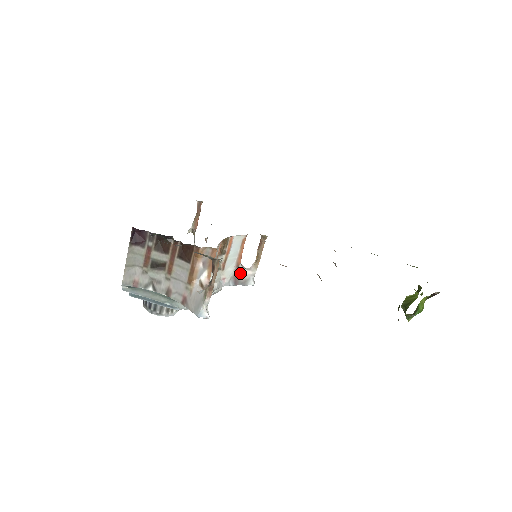
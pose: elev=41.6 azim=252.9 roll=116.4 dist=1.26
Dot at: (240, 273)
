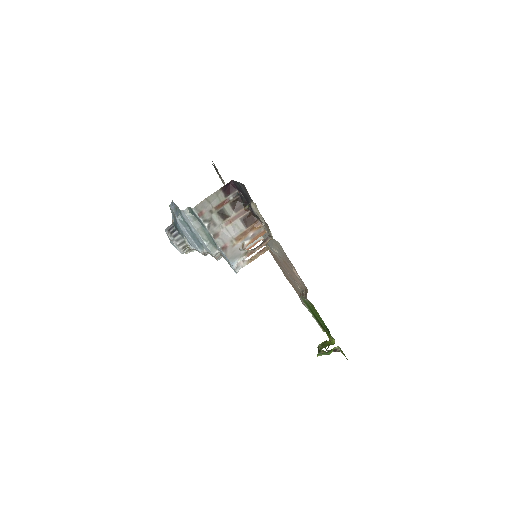
Dot at: occluded
